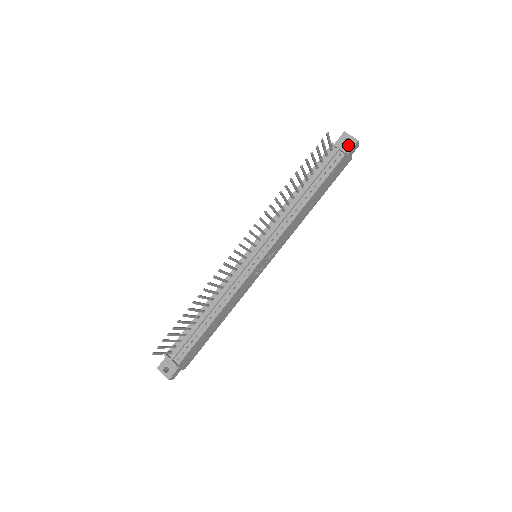
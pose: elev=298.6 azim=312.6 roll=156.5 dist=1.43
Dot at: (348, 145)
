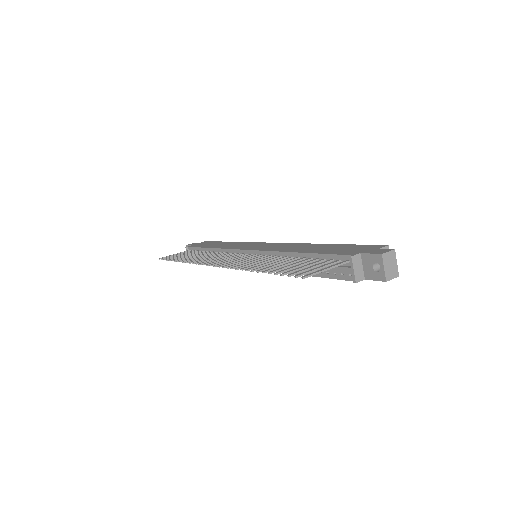
Dot at: (373, 272)
